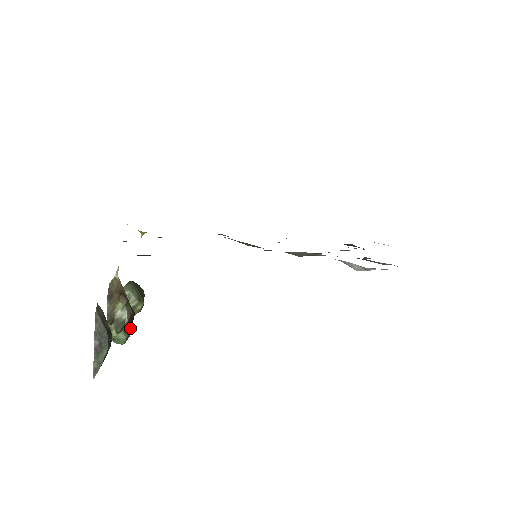
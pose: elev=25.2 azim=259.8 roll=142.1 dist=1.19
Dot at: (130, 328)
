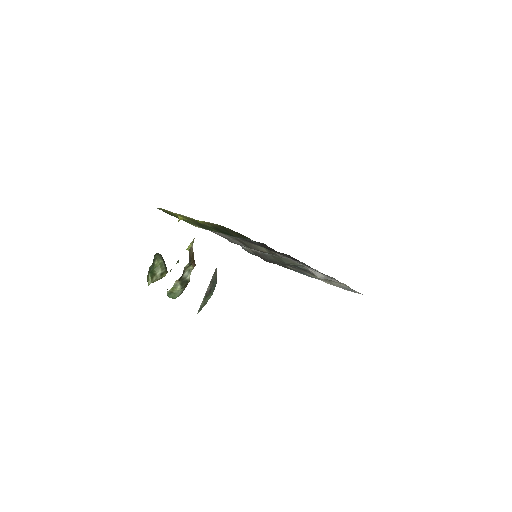
Dot at: occluded
